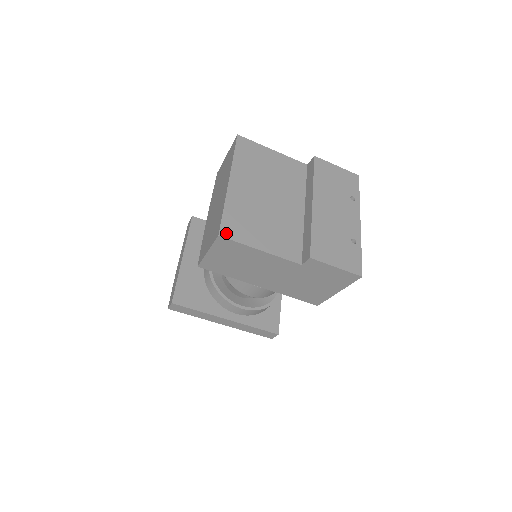
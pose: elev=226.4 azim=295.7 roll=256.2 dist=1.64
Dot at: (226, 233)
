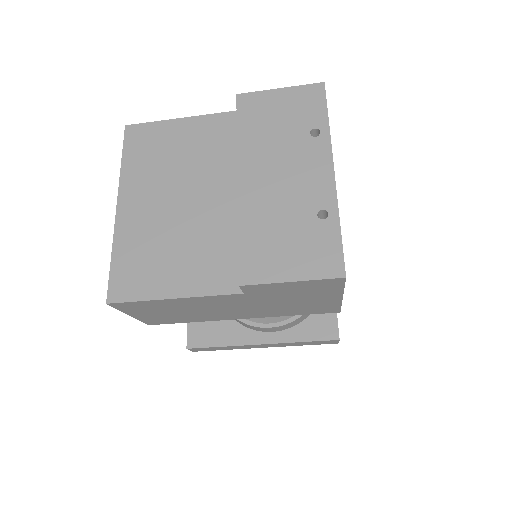
Dot at: (117, 294)
